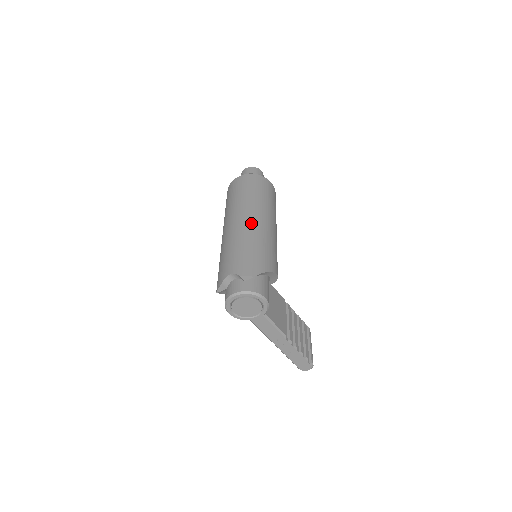
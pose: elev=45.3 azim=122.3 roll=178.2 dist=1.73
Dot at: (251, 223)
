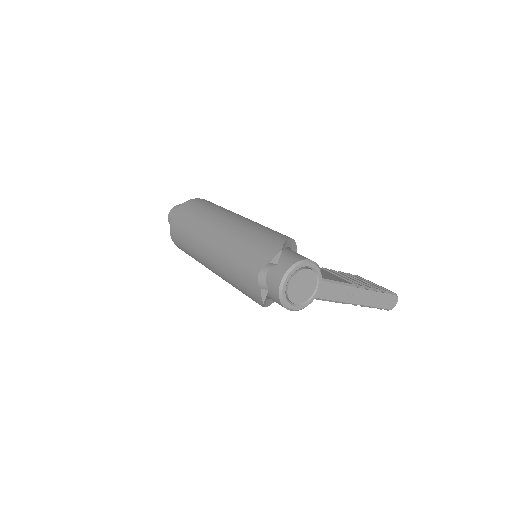
Dot at: (225, 228)
